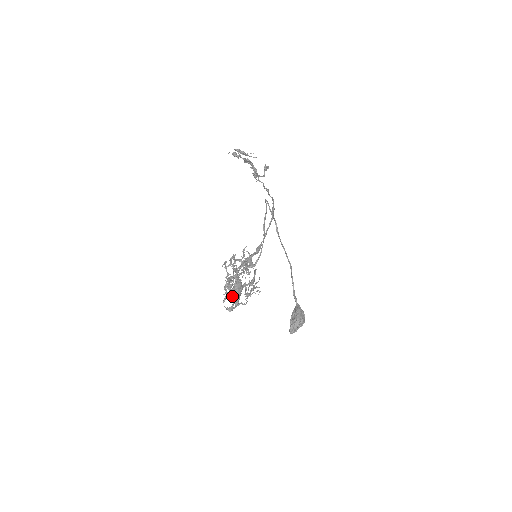
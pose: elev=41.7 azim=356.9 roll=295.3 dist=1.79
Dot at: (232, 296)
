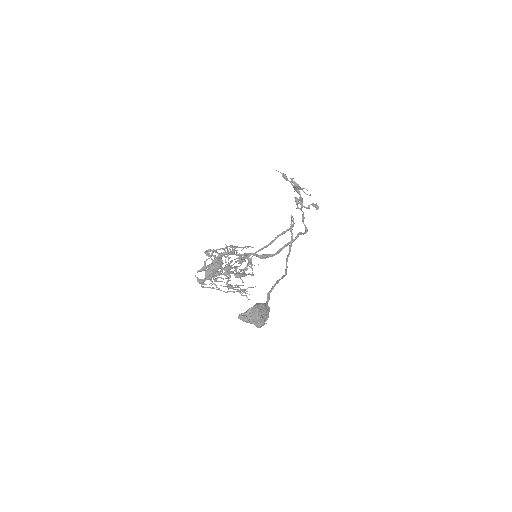
Dot at: occluded
